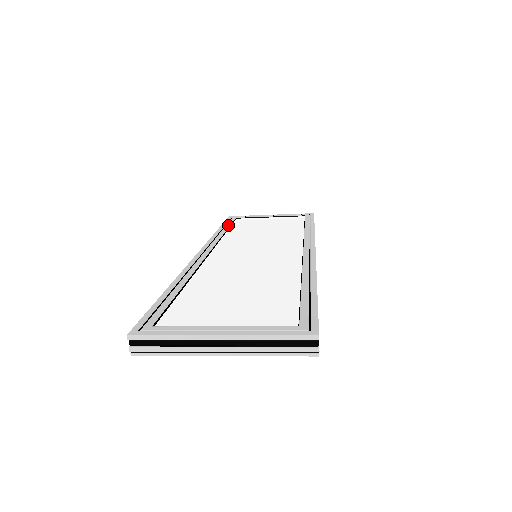
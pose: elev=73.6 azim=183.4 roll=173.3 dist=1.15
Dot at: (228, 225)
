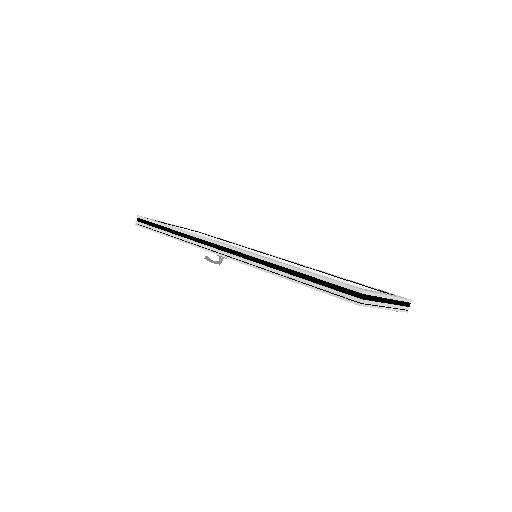
Dot at: occluded
